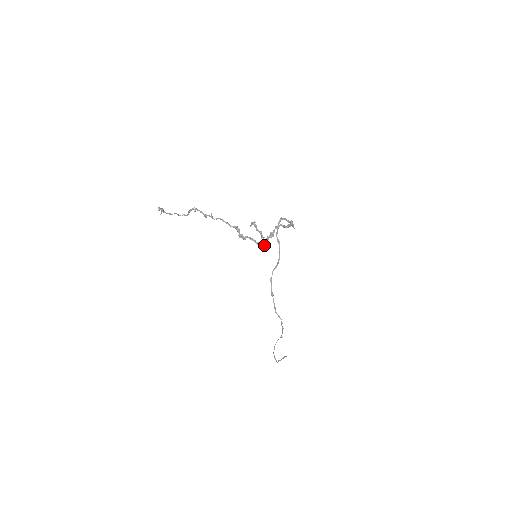
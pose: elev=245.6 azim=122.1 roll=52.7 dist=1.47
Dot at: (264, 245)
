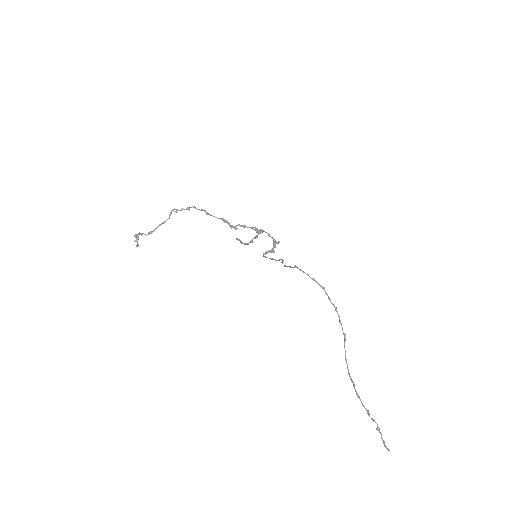
Dot at: (258, 232)
